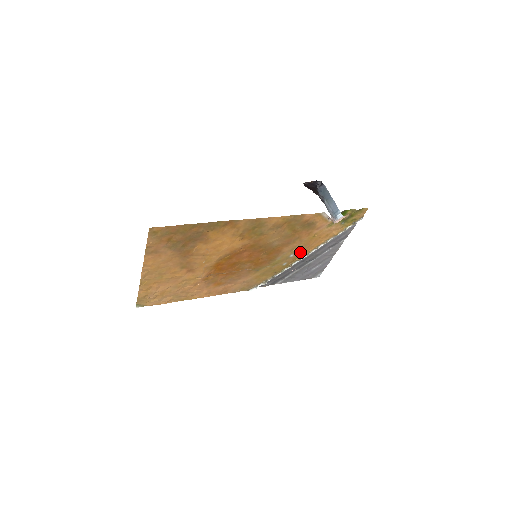
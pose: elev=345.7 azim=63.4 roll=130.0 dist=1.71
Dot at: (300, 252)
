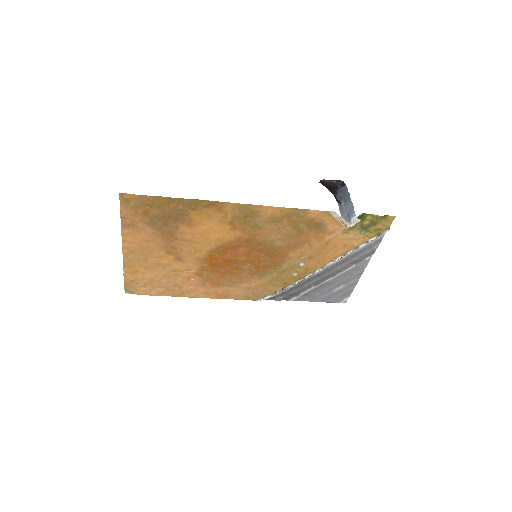
Dot at: (313, 262)
